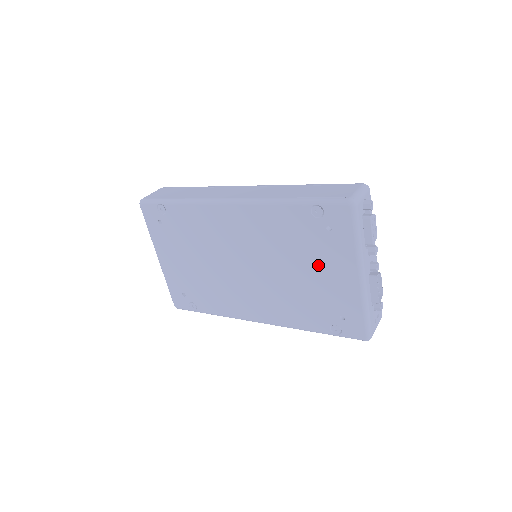
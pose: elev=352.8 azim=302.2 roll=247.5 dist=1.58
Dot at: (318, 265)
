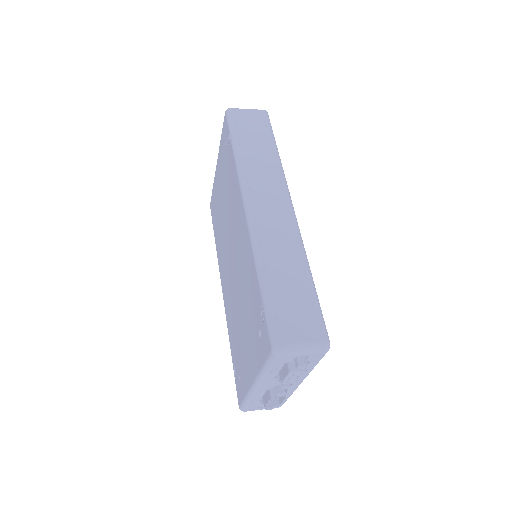
Dot at: (247, 335)
